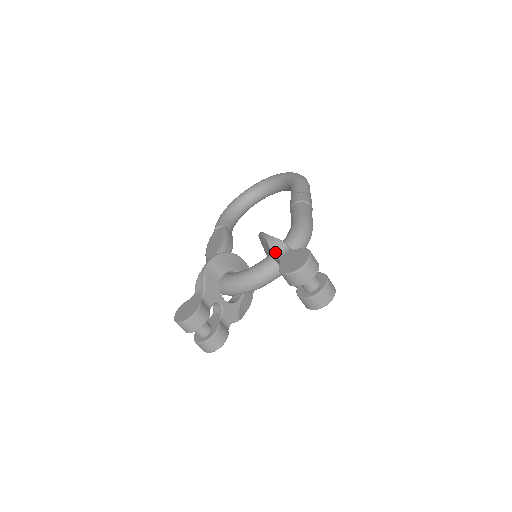
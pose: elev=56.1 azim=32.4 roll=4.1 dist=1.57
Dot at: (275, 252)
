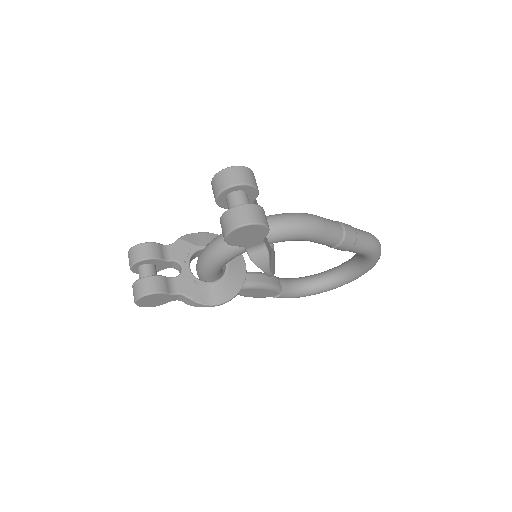
Dot at: occluded
